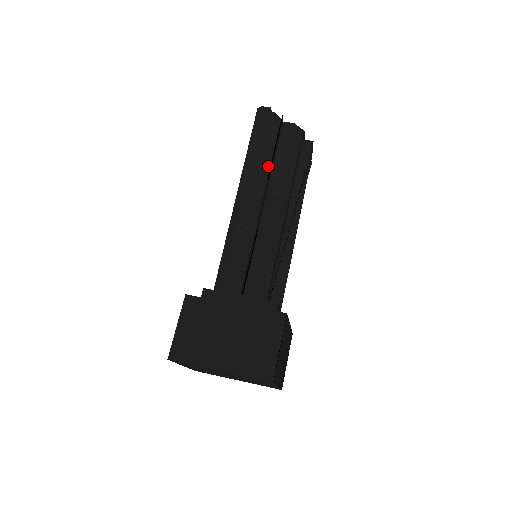
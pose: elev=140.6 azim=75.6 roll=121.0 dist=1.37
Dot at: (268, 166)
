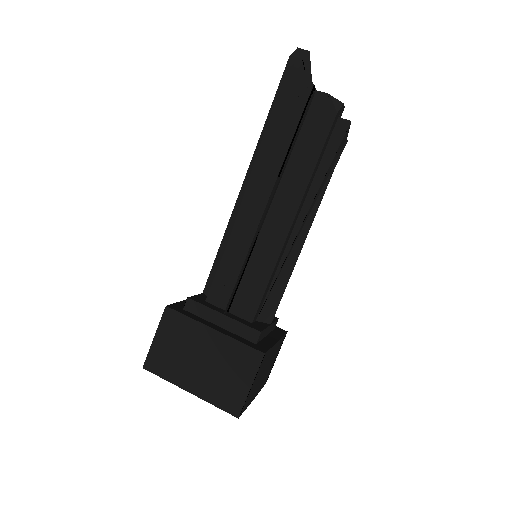
Dot at: (284, 153)
